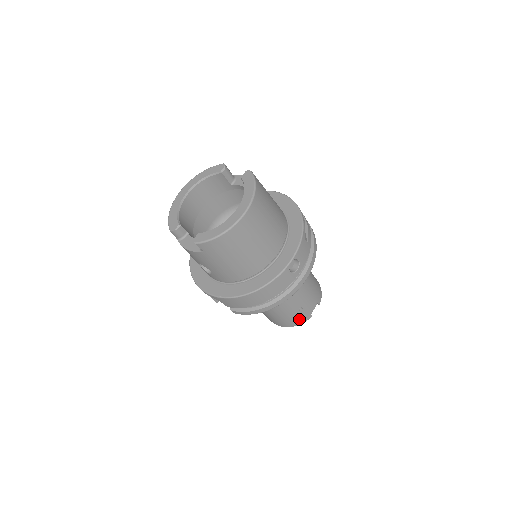
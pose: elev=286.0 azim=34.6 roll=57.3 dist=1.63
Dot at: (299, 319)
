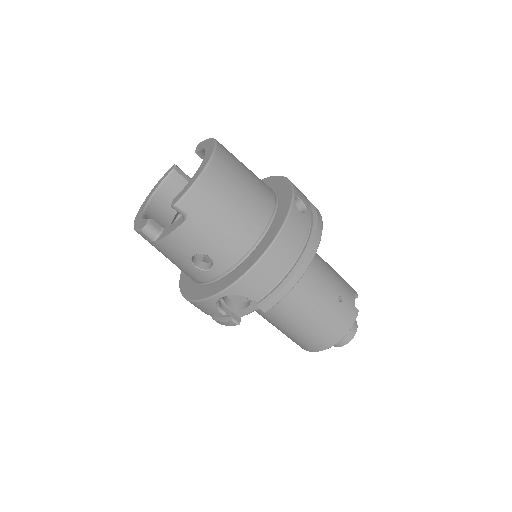
Dot at: (346, 317)
